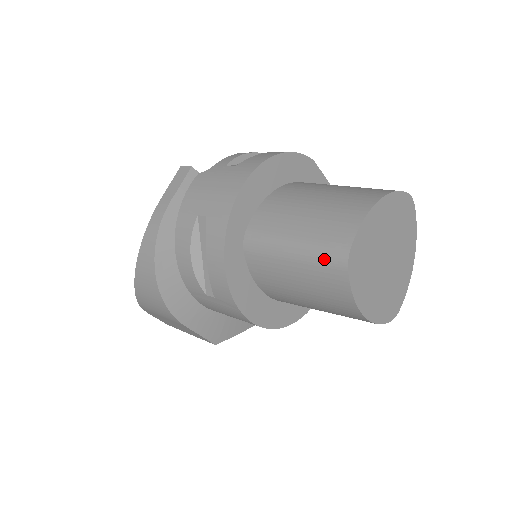
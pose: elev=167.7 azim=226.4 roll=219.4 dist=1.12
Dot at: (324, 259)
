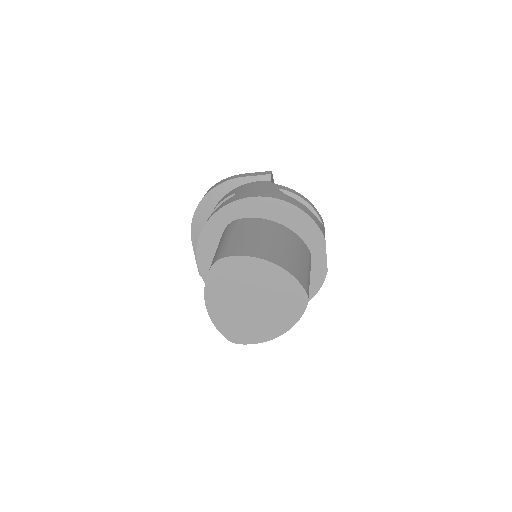
Dot at: (218, 254)
